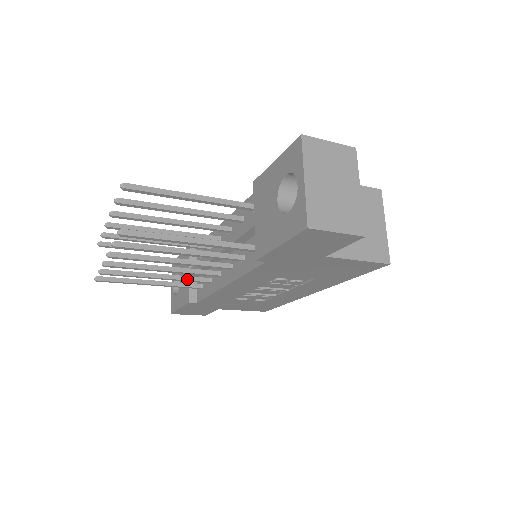
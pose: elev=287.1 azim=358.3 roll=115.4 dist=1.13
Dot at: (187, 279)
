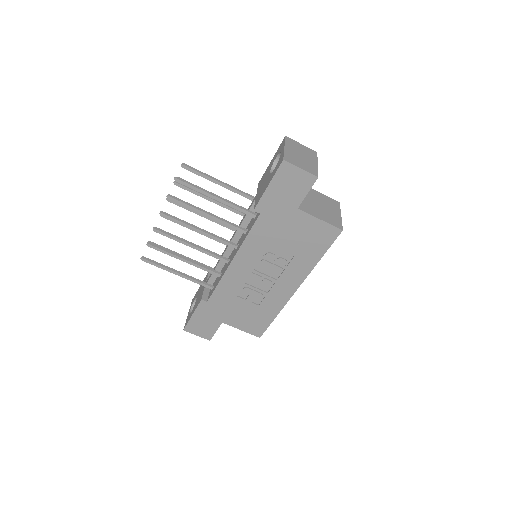
Dot at: (205, 267)
